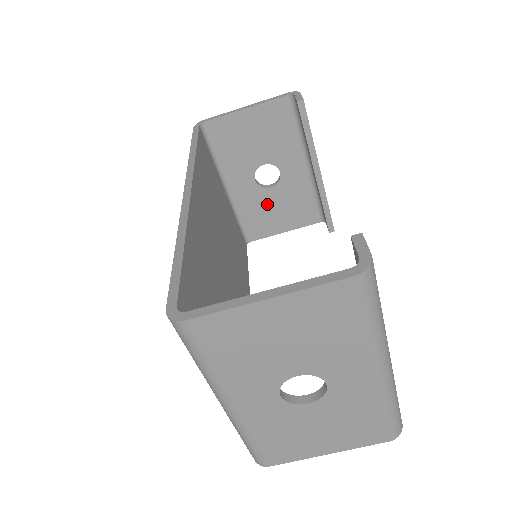
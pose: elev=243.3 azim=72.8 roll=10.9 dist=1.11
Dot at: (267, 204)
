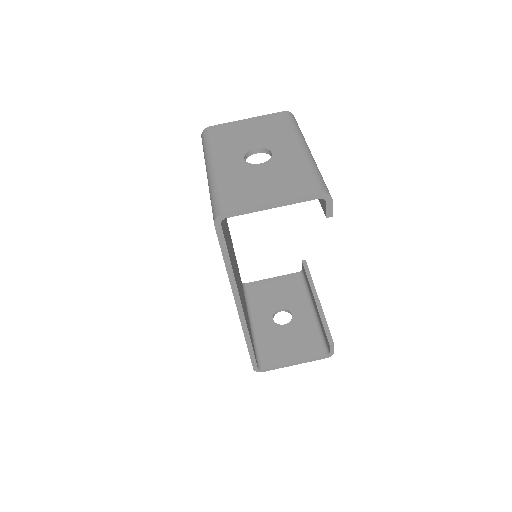
Dot at: (280, 337)
